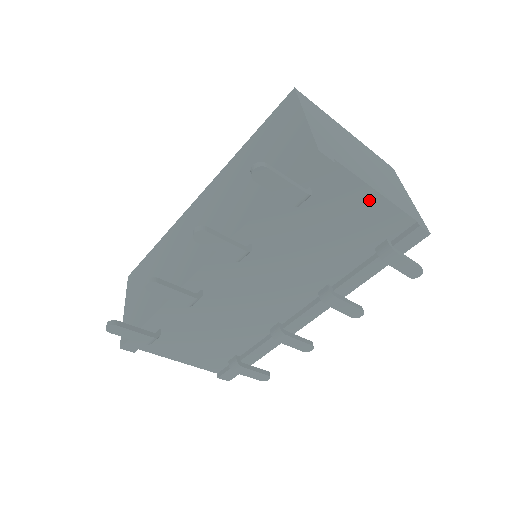
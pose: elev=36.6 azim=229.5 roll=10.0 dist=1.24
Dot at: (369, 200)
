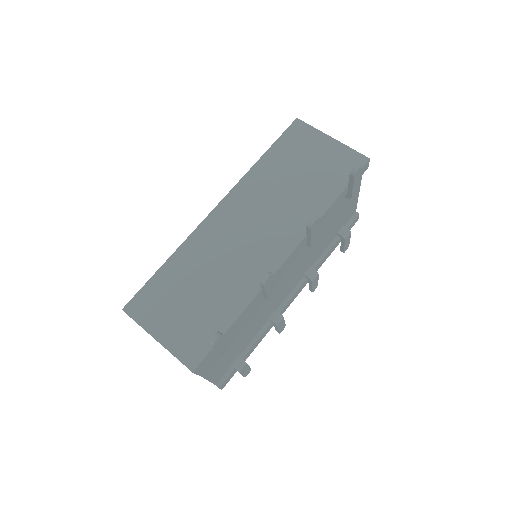
Dot at: (355, 196)
